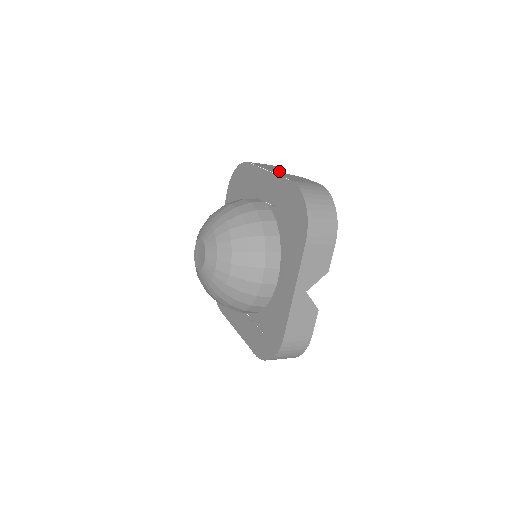
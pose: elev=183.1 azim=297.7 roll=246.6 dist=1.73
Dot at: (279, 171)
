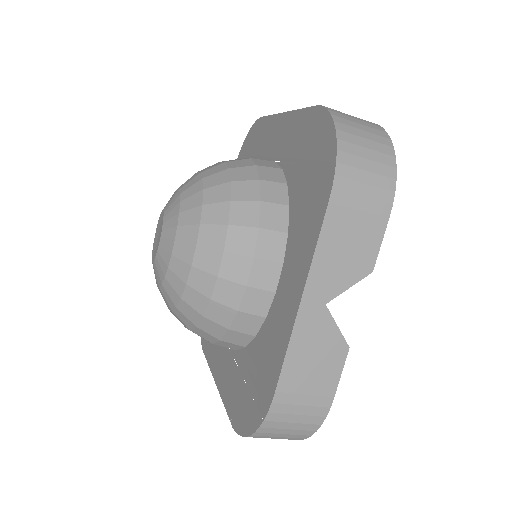
Dot at: occluded
